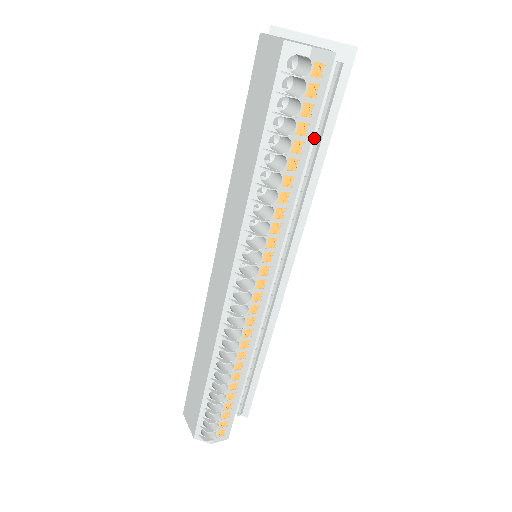
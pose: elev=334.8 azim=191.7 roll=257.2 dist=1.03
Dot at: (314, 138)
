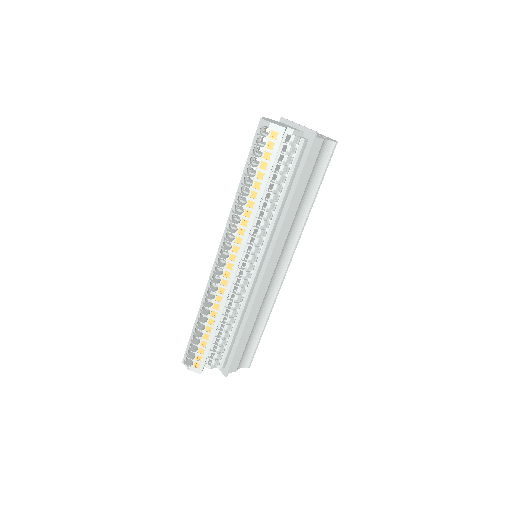
Dot at: (285, 179)
